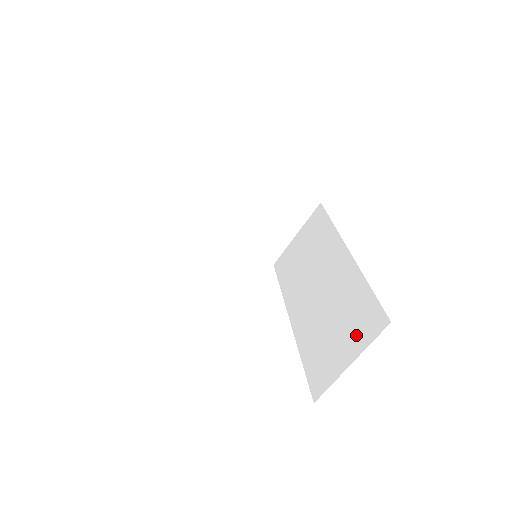
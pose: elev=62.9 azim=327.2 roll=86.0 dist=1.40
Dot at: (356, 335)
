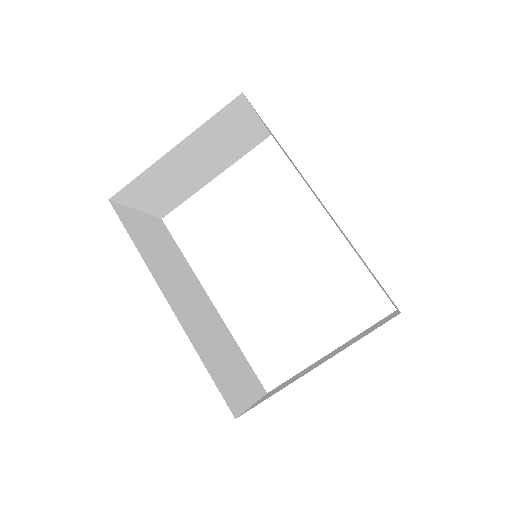
Dot at: occluded
